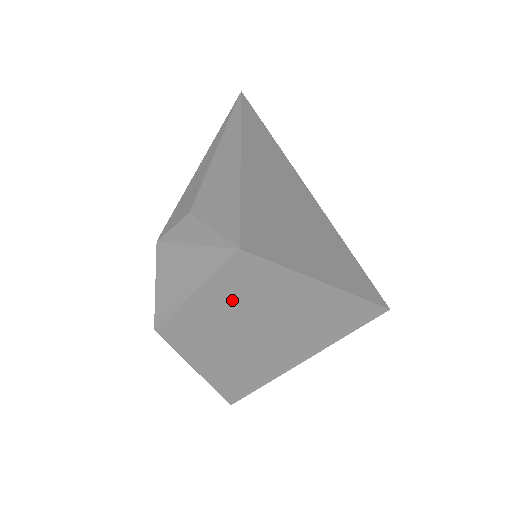
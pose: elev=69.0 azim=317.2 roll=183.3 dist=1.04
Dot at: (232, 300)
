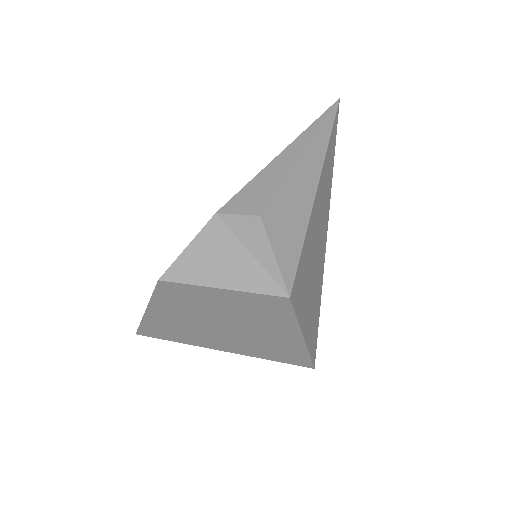
Dot at: (238, 307)
